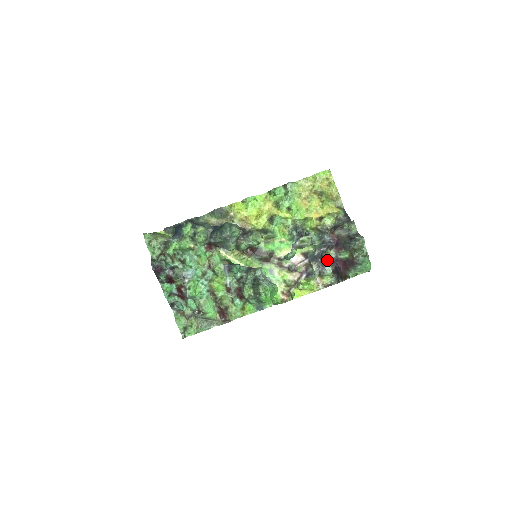
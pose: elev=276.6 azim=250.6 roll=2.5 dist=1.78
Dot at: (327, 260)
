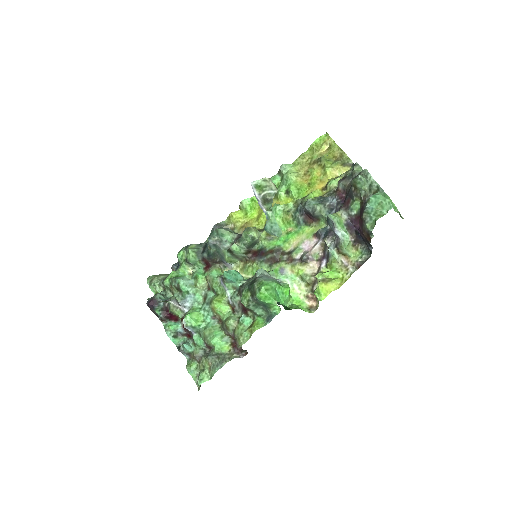
Dot at: (330, 220)
